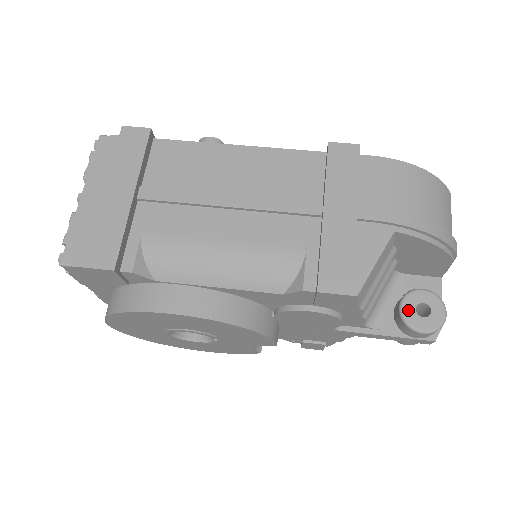
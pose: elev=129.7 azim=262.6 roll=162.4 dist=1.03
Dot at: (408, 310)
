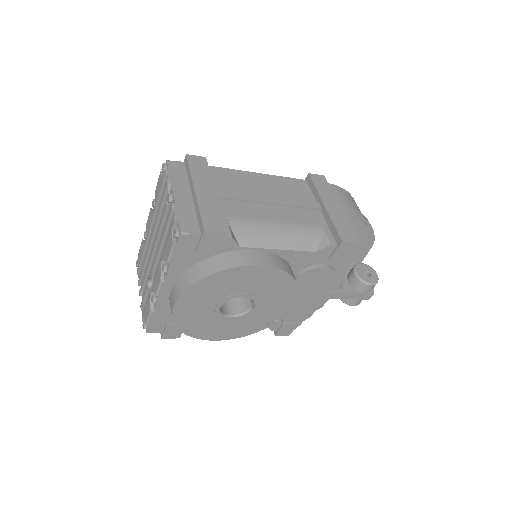
Dot at: (360, 273)
